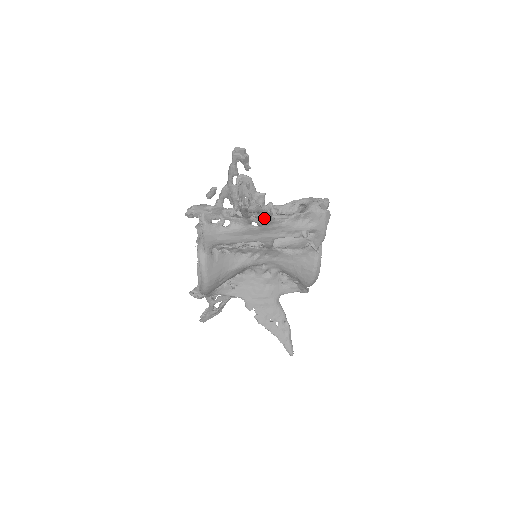
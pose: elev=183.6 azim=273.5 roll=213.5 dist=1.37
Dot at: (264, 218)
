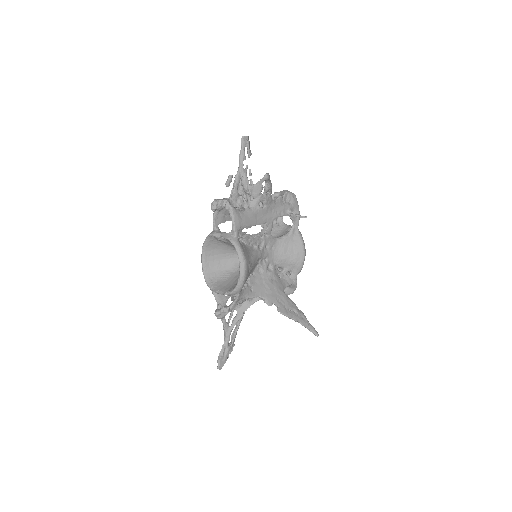
Dot at: (268, 194)
